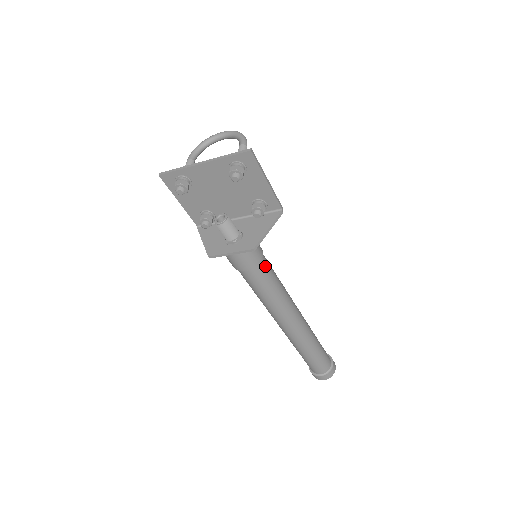
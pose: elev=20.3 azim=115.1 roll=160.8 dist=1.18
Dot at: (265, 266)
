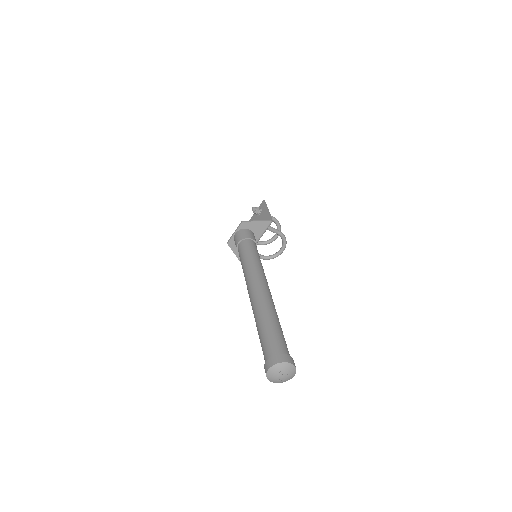
Dot at: (251, 244)
